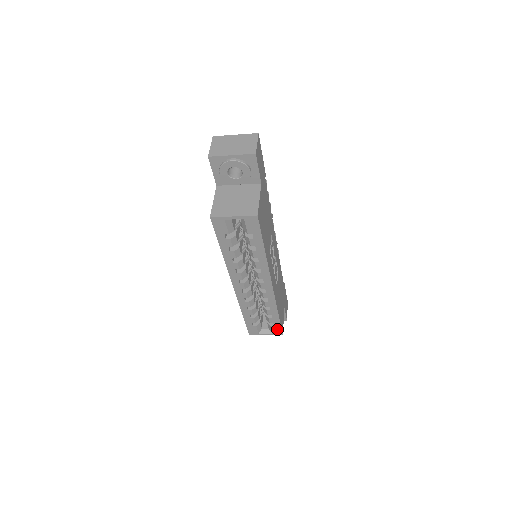
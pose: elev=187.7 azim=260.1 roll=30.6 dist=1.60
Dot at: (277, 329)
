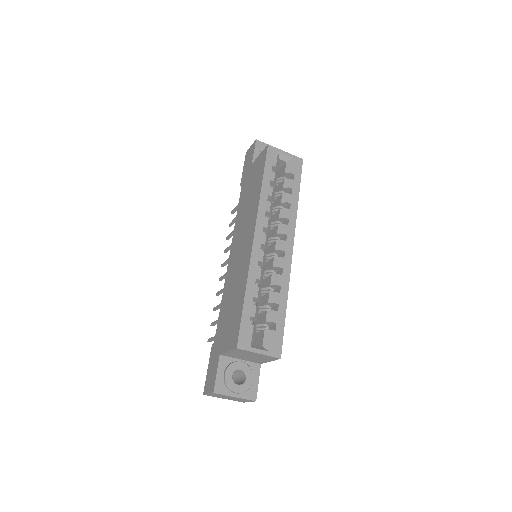
Dot at: (277, 341)
